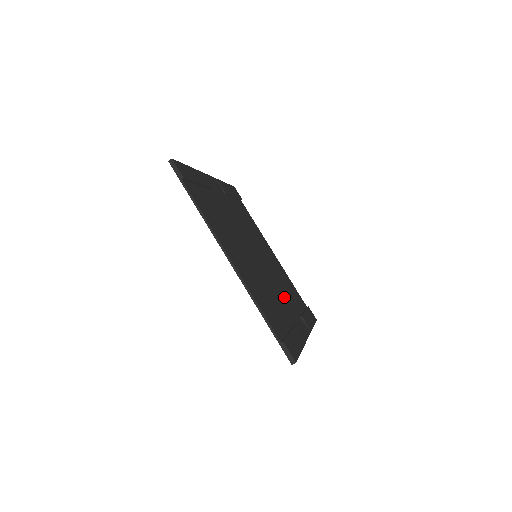
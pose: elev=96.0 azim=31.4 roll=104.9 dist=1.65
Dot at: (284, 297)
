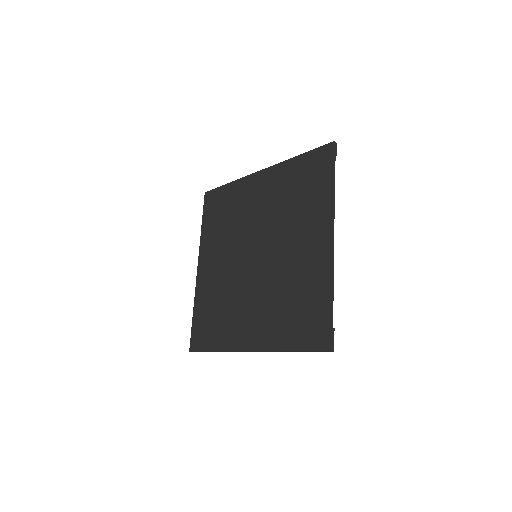
Dot at: (247, 305)
